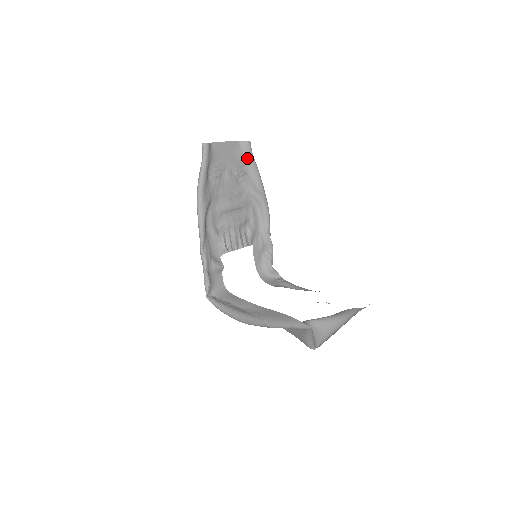
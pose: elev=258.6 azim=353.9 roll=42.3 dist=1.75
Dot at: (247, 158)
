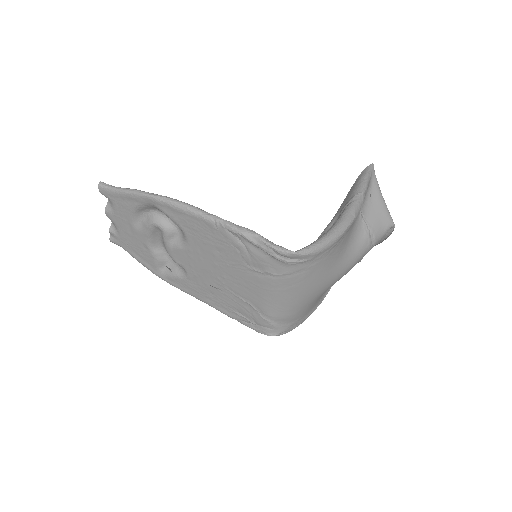
Dot at: occluded
